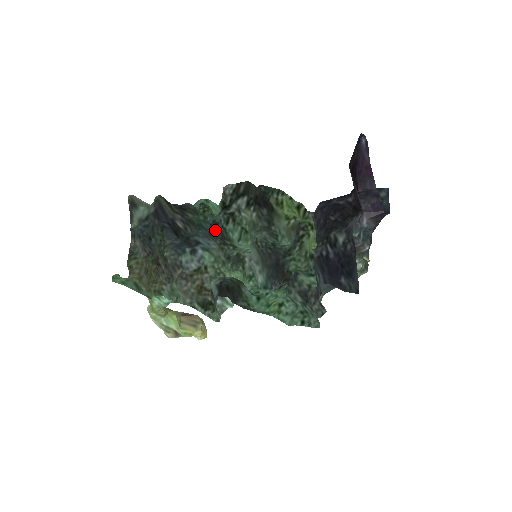
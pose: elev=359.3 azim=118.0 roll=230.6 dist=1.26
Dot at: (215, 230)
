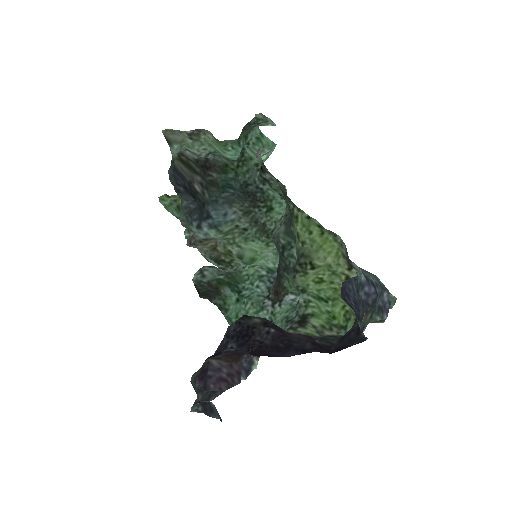
Dot at: (244, 192)
